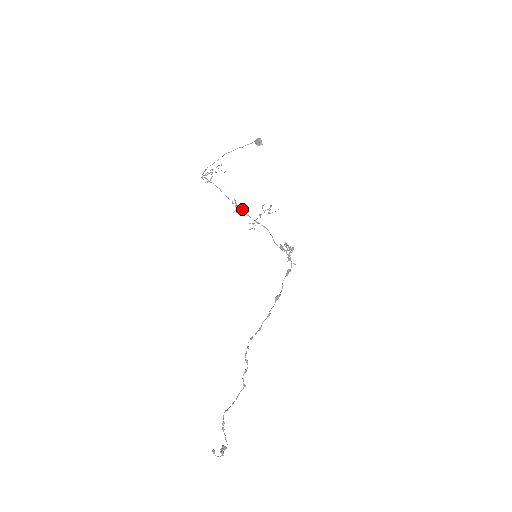
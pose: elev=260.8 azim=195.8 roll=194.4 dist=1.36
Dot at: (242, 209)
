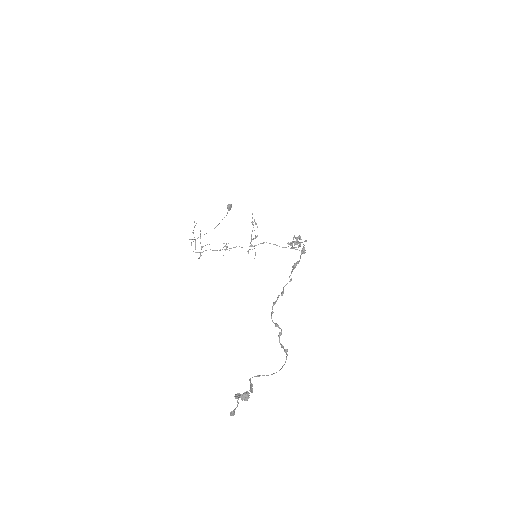
Dot at: (235, 247)
